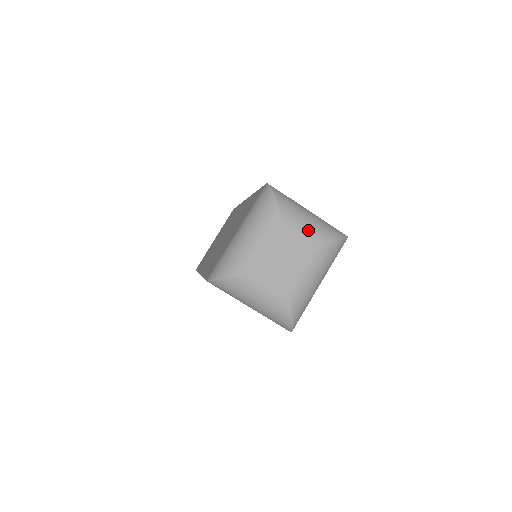
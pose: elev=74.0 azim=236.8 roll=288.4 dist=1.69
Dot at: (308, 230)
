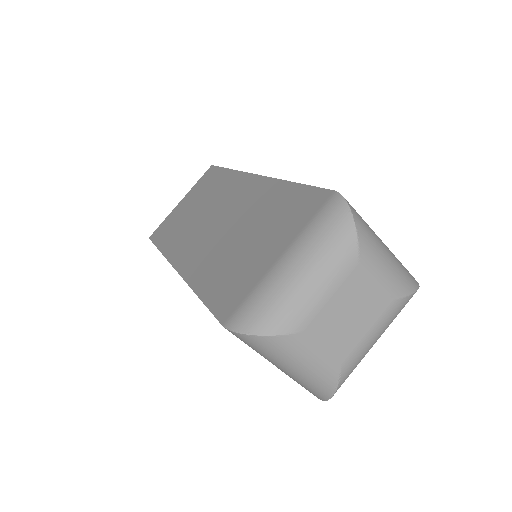
Dot at: (386, 277)
